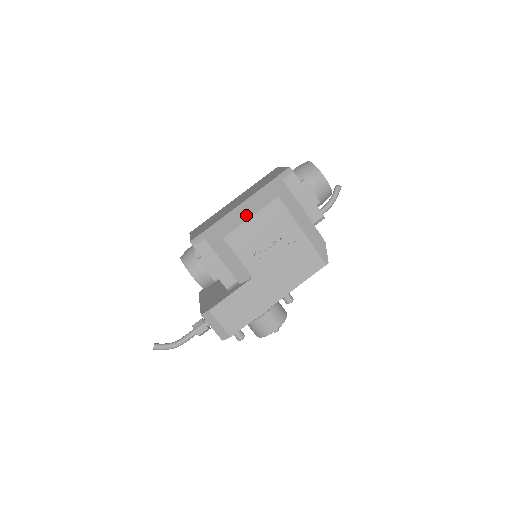
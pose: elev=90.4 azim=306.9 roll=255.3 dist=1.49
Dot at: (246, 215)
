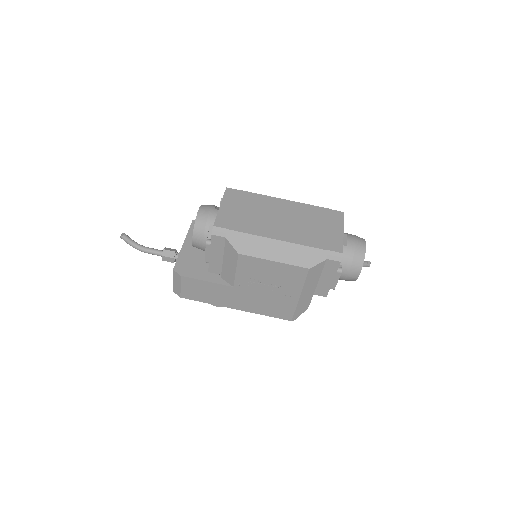
Dot at: (273, 255)
